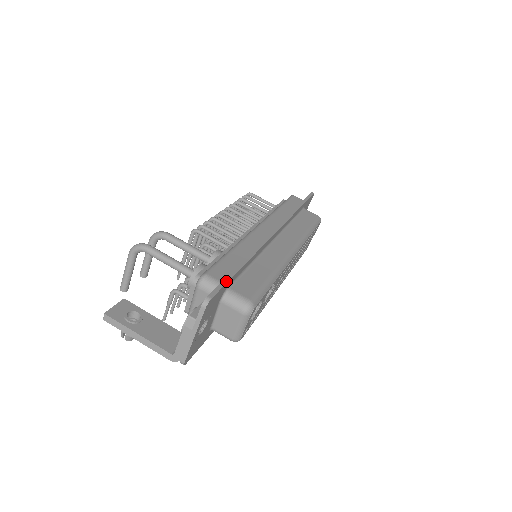
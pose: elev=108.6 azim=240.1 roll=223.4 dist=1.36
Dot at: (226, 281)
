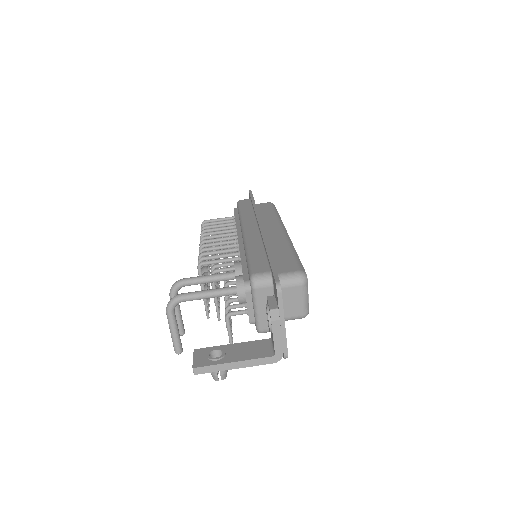
Dot at: (274, 267)
